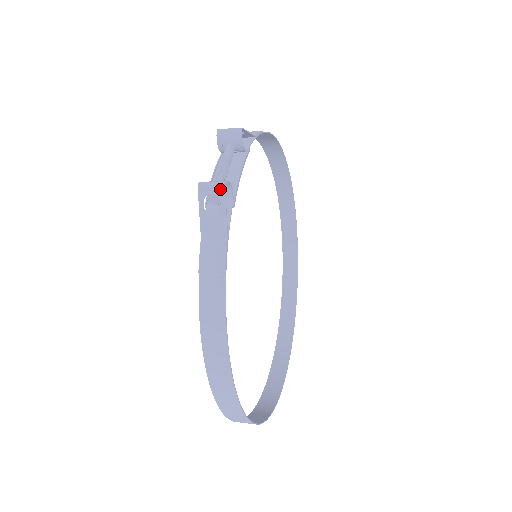
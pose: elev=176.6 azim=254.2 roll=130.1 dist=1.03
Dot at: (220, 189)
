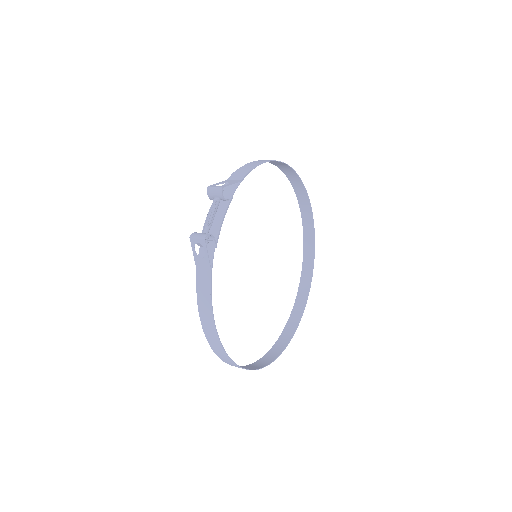
Dot at: (202, 241)
